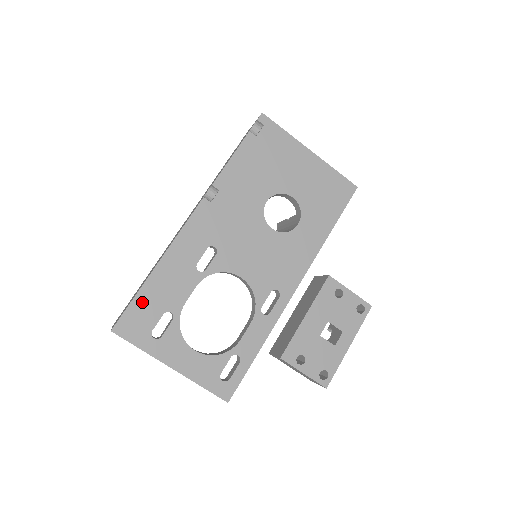
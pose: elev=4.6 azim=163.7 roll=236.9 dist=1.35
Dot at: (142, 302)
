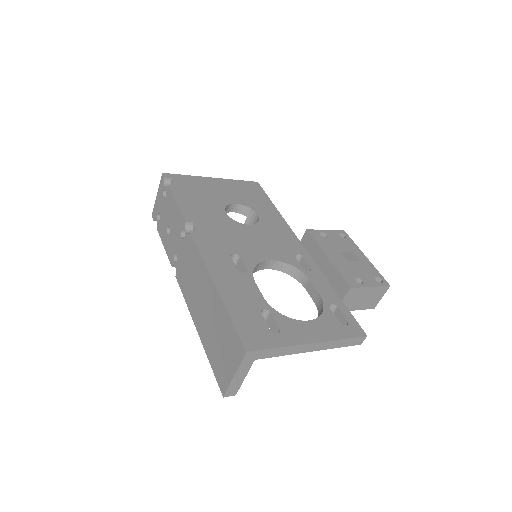
Dot at: (239, 317)
